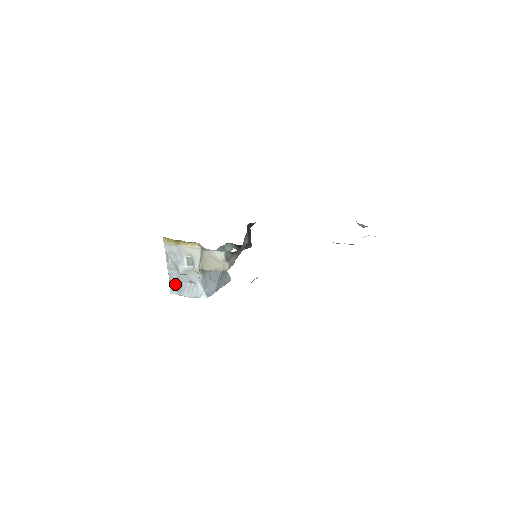
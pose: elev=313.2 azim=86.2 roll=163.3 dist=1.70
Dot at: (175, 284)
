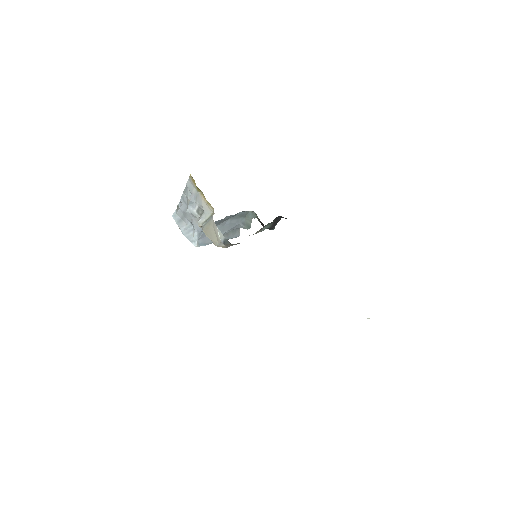
Dot at: (180, 213)
